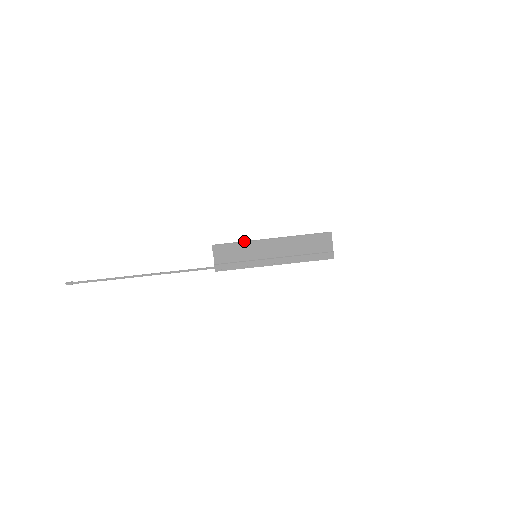
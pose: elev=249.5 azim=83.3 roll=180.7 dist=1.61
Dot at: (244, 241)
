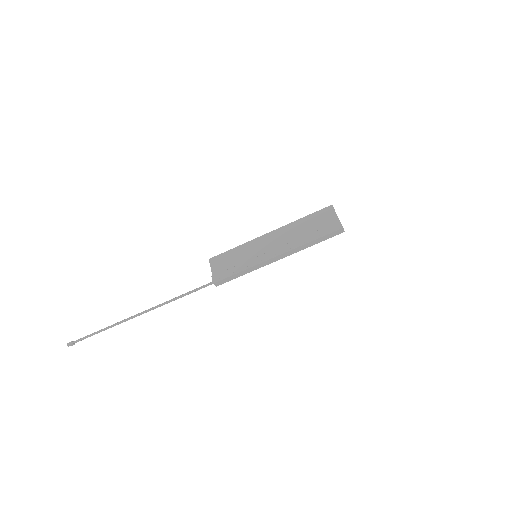
Dot at: (241, 245)
